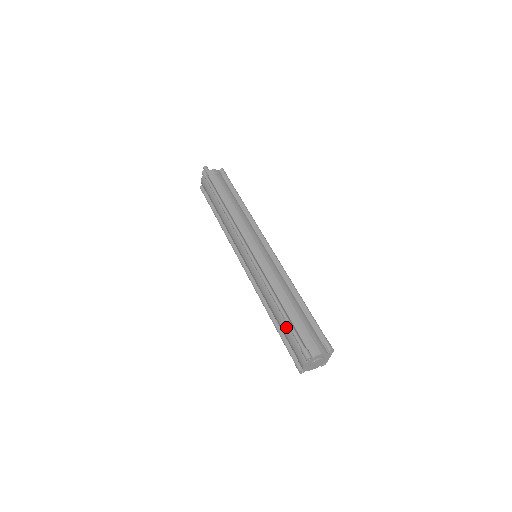
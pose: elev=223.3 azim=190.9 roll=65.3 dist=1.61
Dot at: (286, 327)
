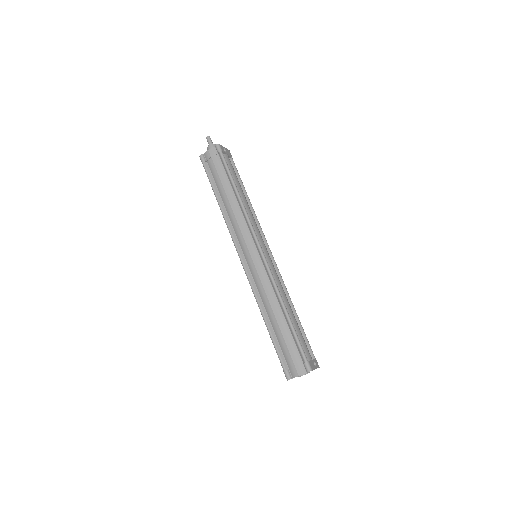
Dot at: occluded
